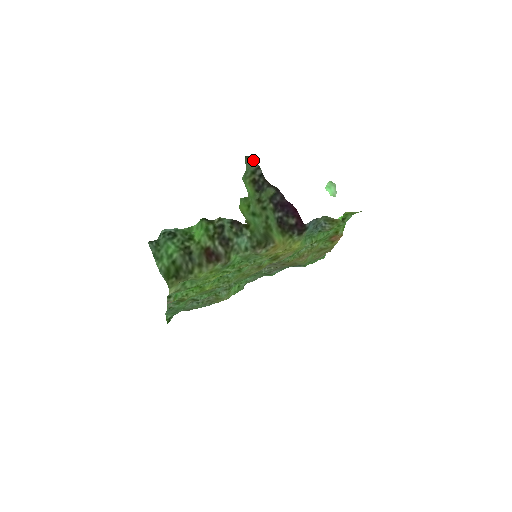
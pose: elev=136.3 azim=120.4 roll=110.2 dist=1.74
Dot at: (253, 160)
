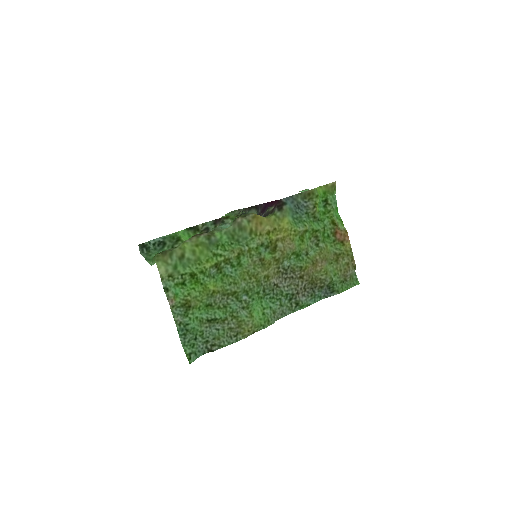
Dot at: (236, 211)
